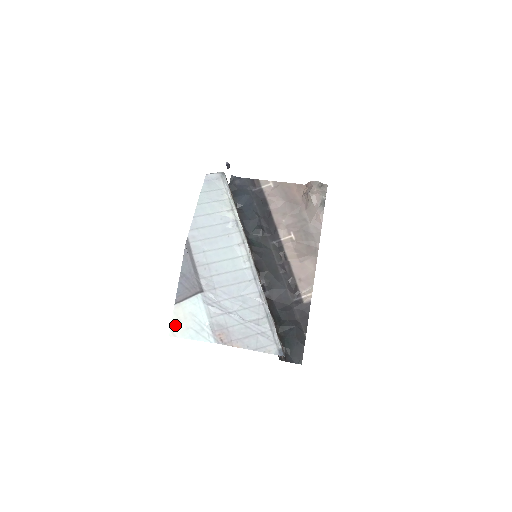
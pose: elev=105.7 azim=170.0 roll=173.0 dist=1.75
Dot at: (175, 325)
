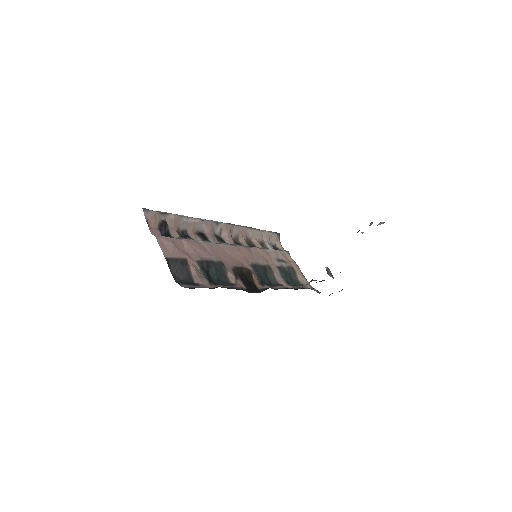
Dot at: occluded
